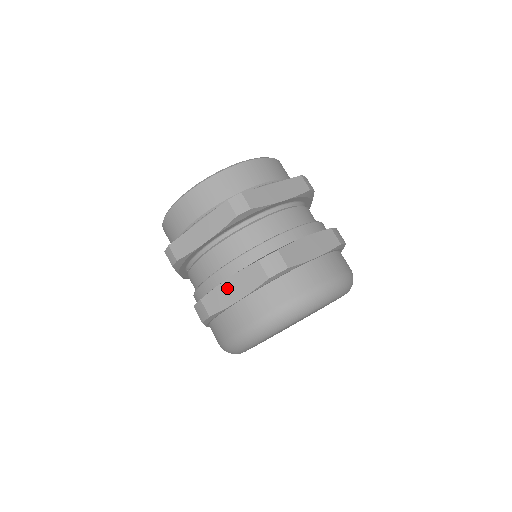
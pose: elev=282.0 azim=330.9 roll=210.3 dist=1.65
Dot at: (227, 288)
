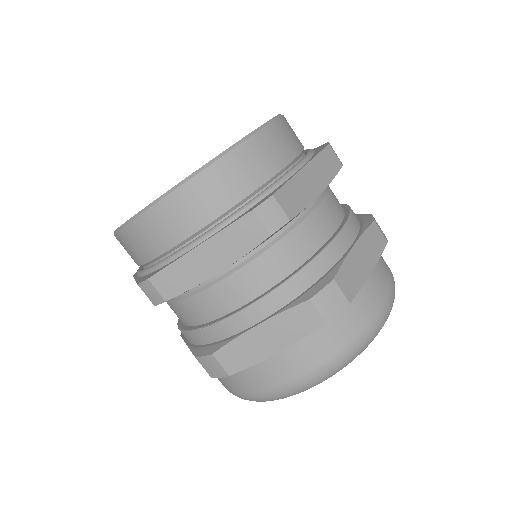
Dot at: occluded
